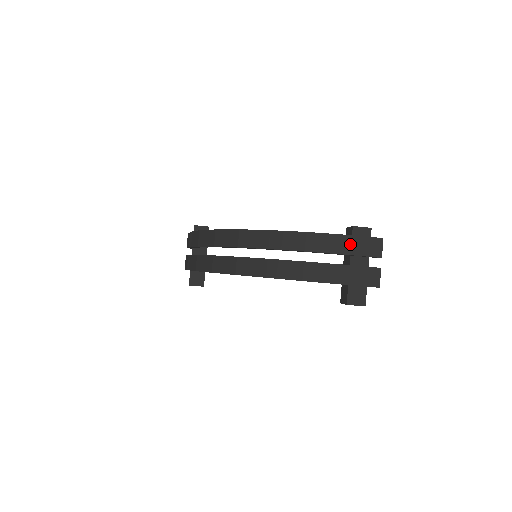
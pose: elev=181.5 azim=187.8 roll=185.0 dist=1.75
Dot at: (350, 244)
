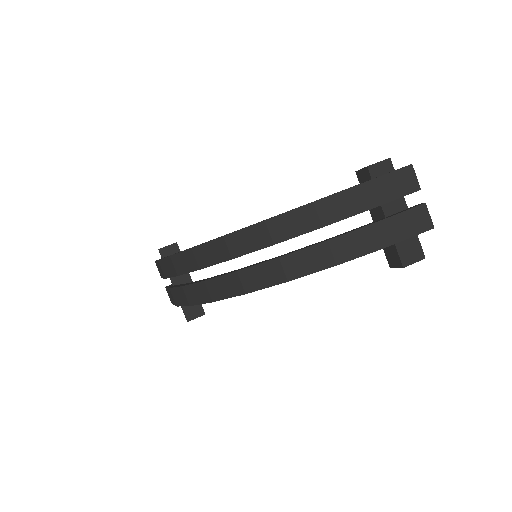
Dot at: (375, 191)
